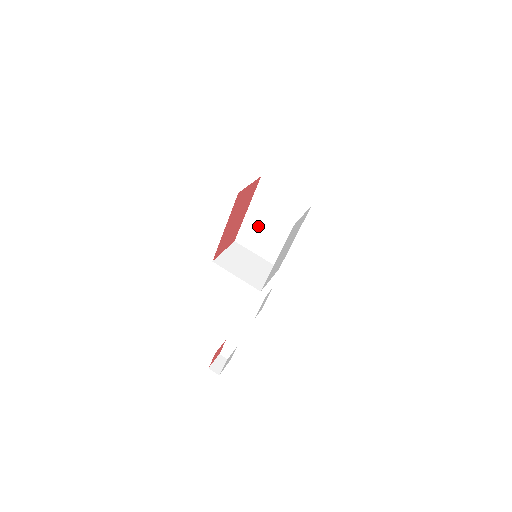
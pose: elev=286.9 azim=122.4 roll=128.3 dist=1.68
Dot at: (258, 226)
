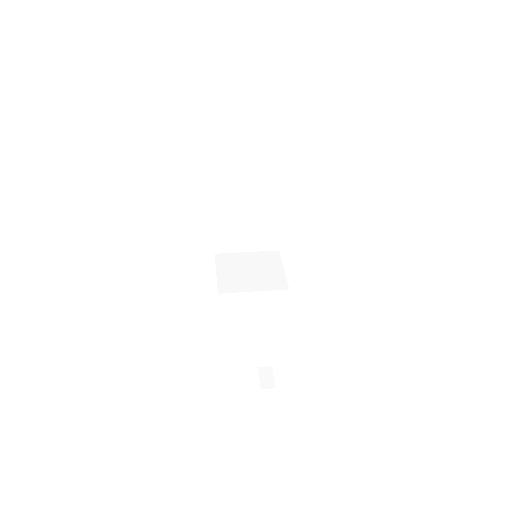
Dot at: (235, 223)
